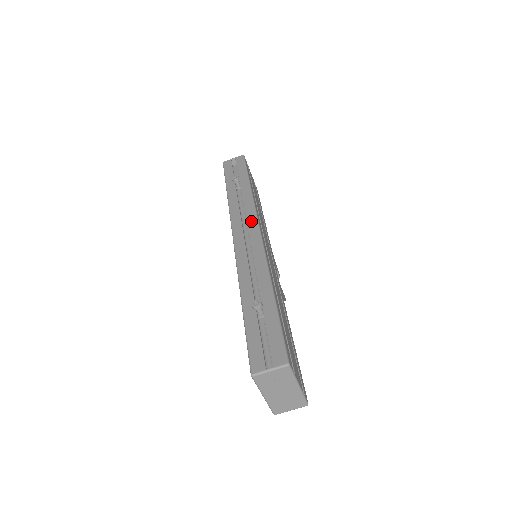
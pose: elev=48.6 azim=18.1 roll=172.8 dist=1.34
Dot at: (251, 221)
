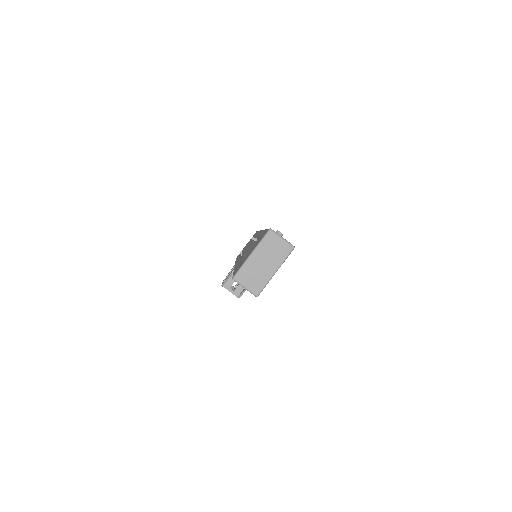
Dot at: occluded
